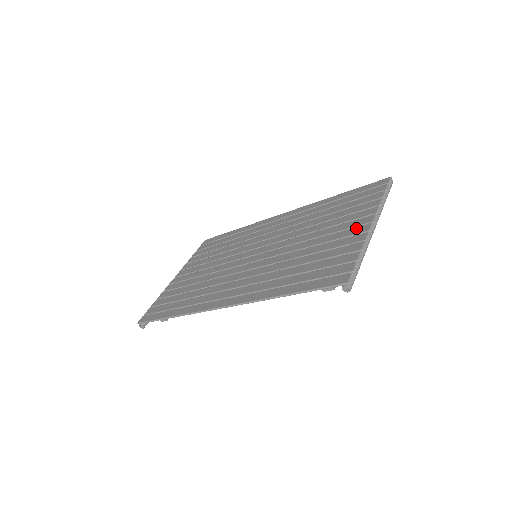
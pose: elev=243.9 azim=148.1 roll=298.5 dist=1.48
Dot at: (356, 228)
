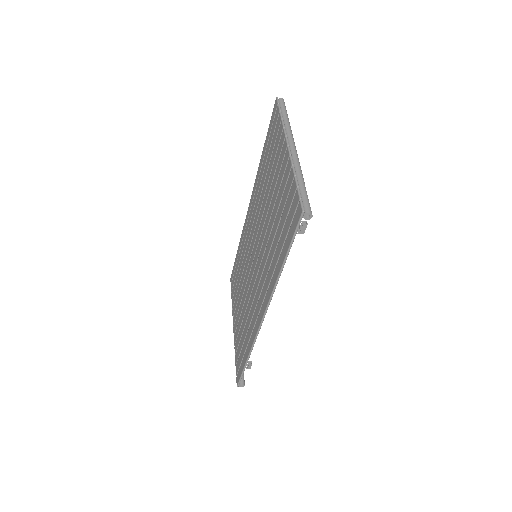
Dot at: (283, 163)
